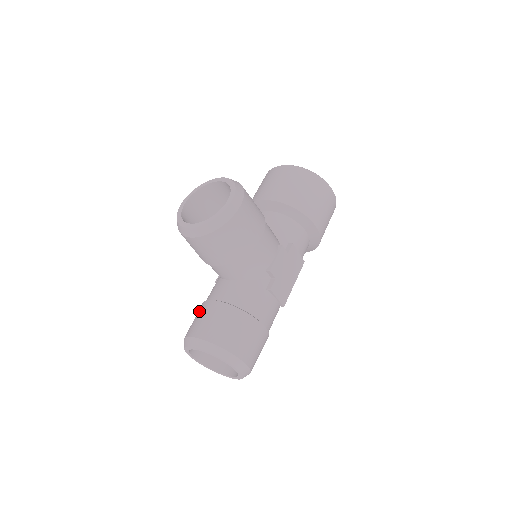
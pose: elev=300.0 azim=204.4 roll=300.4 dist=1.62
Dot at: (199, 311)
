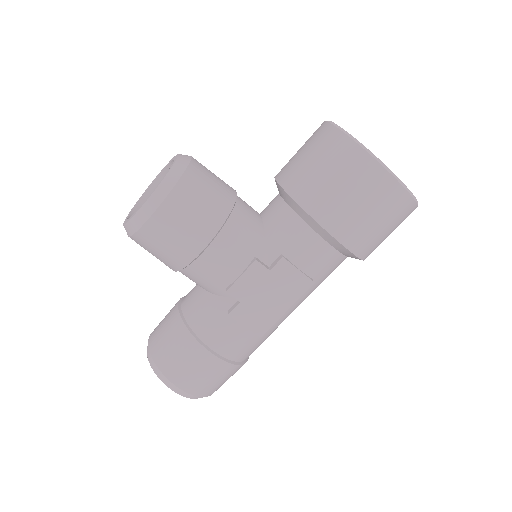
Dot at: occluded
